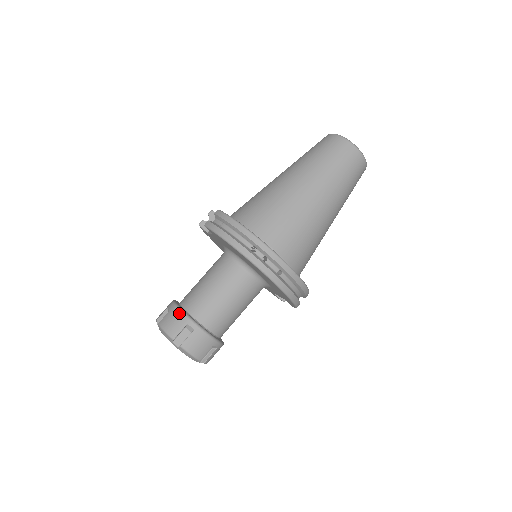
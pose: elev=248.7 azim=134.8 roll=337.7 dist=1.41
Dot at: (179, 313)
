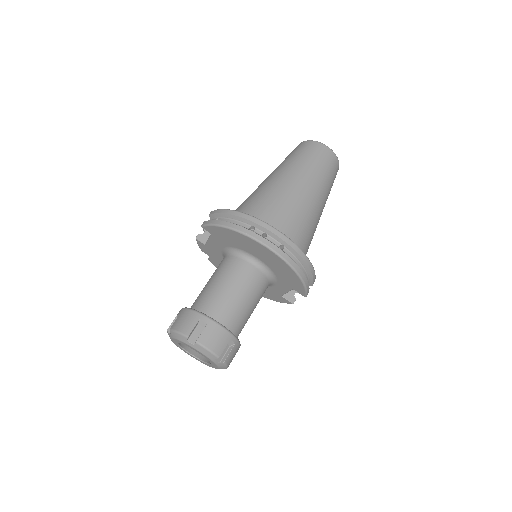
Dot at: (189, 312)
